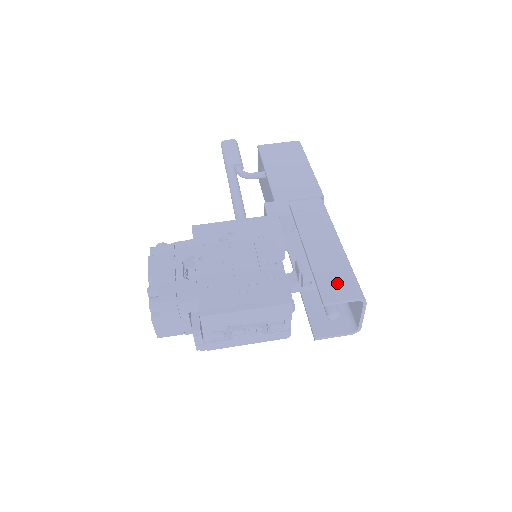
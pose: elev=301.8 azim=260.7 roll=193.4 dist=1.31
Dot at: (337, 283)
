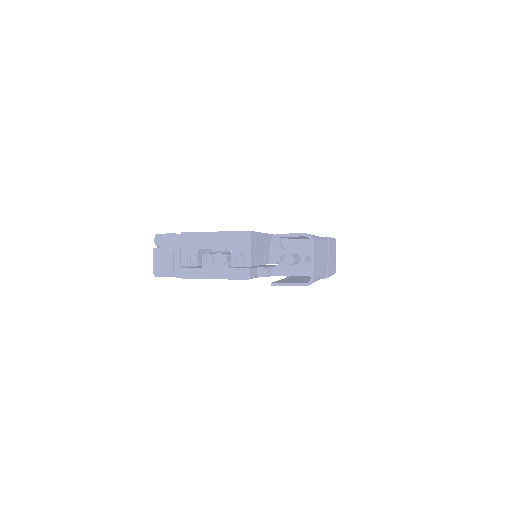
Dot at: occluded
